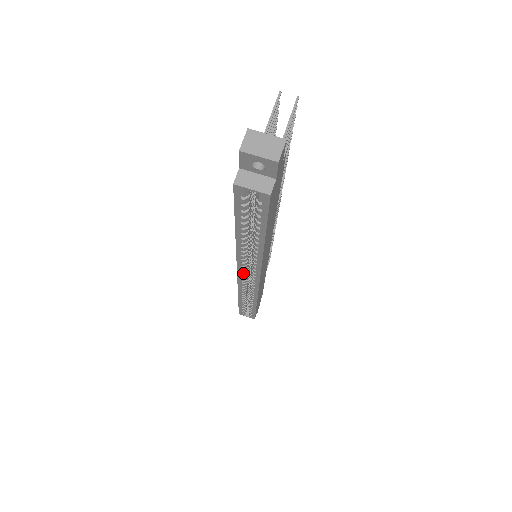
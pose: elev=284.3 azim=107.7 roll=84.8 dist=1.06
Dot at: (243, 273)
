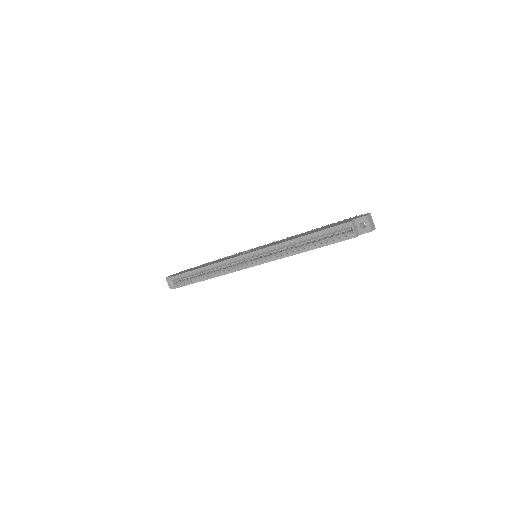
Dot at: (253, 255)
